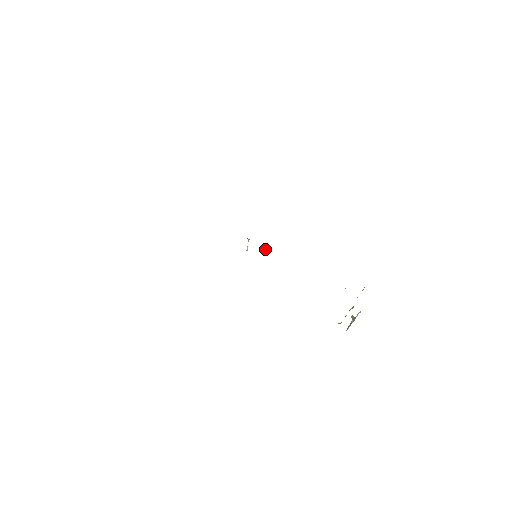
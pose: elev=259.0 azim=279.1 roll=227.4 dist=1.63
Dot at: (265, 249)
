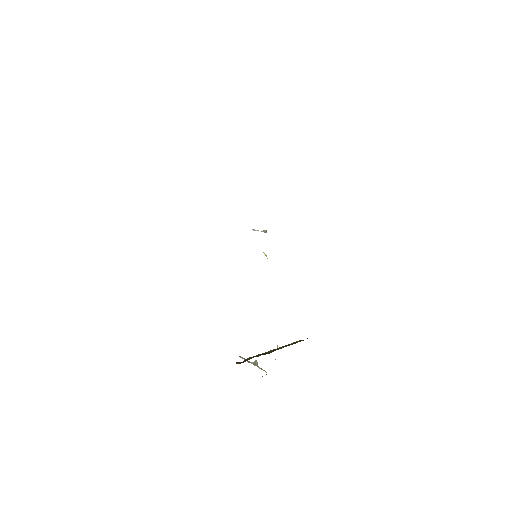
Dot at: occluded
